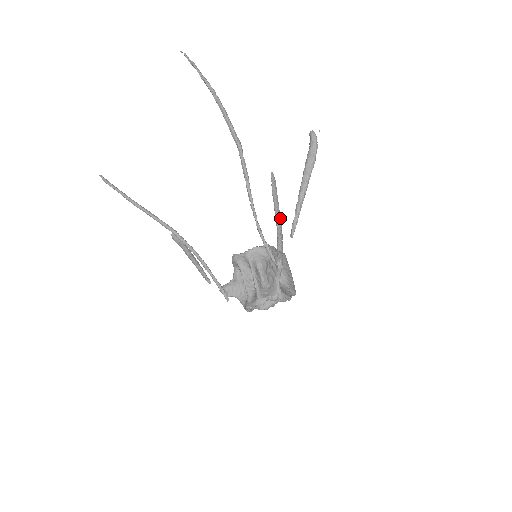
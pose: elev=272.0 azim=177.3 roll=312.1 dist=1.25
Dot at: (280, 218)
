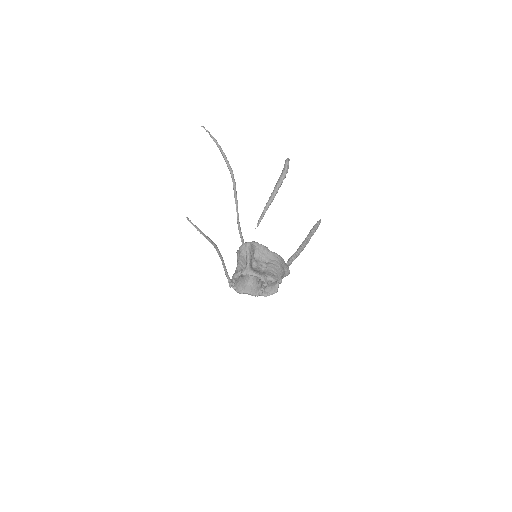
Dot at: (305, 244)
